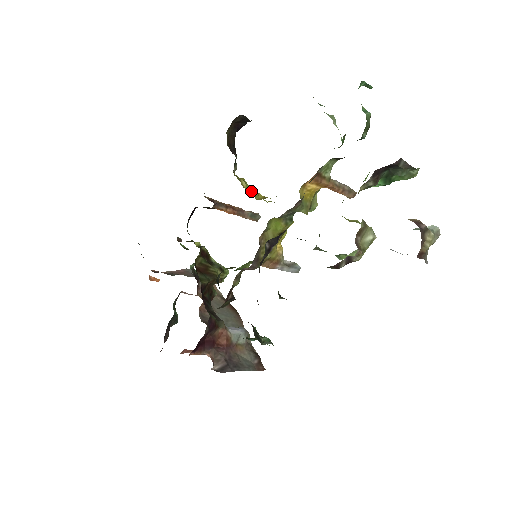
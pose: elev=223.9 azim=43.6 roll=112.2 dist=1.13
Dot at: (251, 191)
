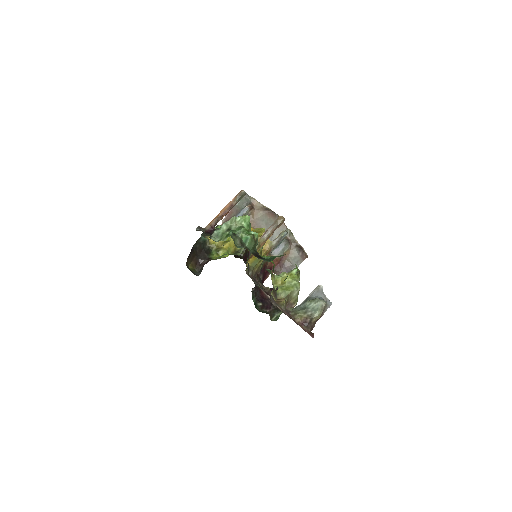
Dot at: occluded
